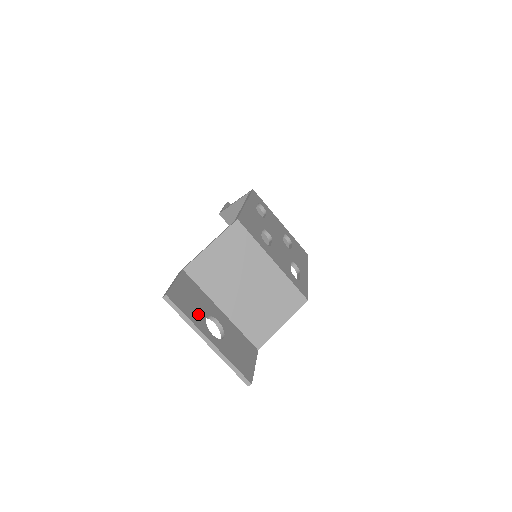
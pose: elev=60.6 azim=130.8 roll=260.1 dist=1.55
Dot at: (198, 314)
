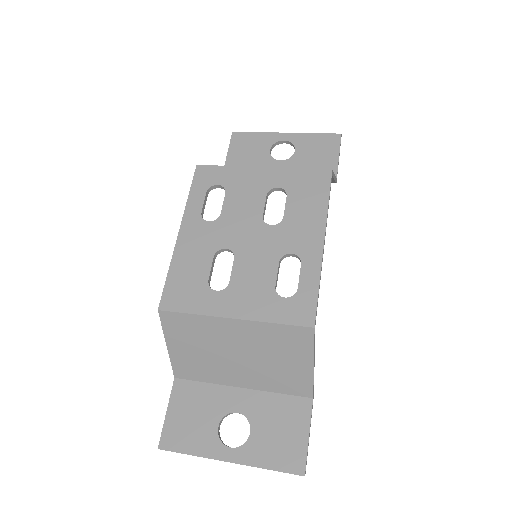
Dot at: (205, 433)
